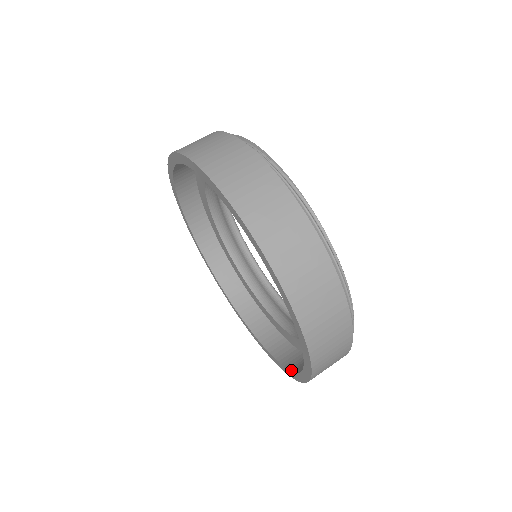
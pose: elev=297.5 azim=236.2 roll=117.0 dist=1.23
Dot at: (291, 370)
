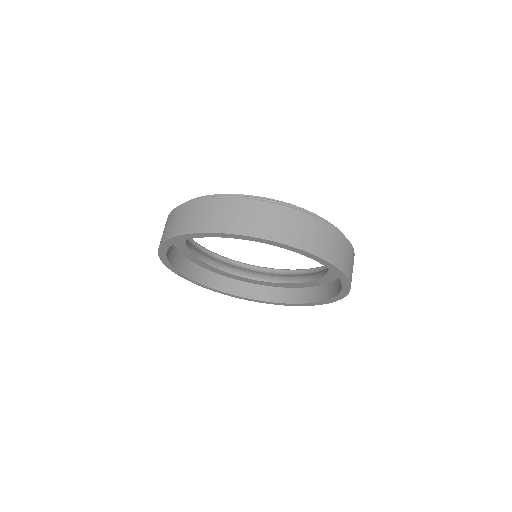
Dot at: (341, 283)
